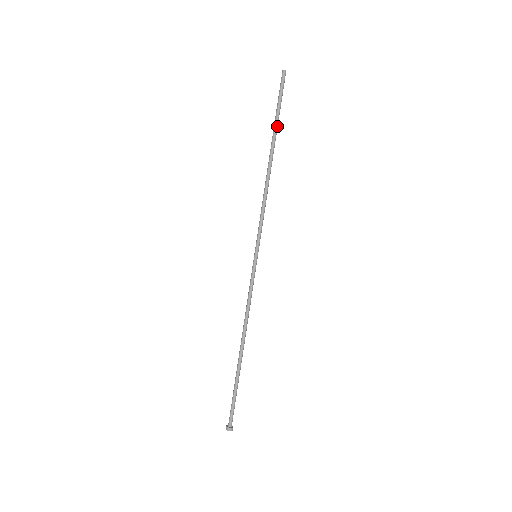
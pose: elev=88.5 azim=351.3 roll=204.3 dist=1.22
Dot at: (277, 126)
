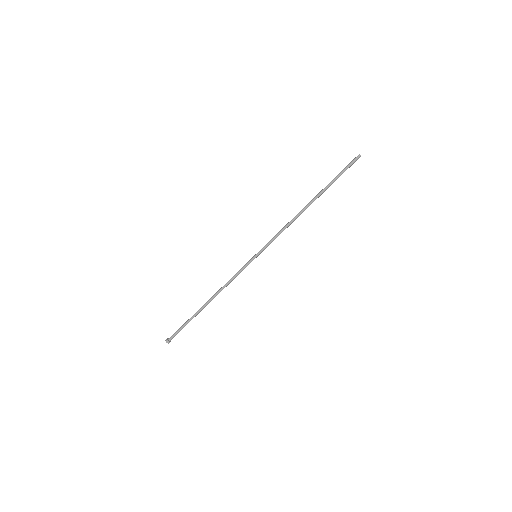
Dot at: (328, 187)
